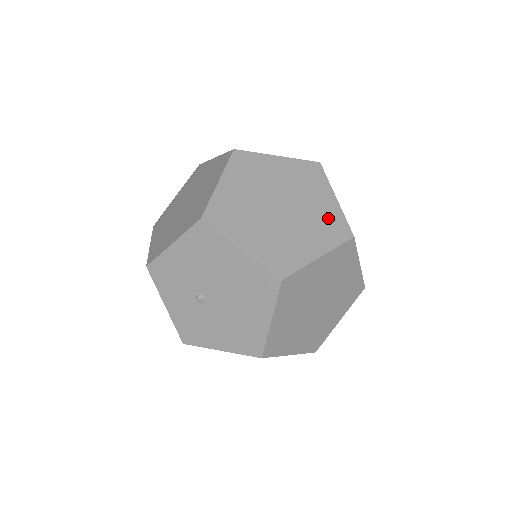
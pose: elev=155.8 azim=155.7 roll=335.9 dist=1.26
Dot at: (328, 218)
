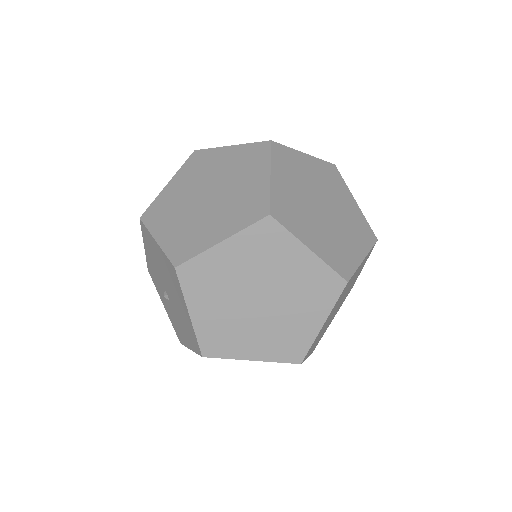
Dot at: (250, 198)
